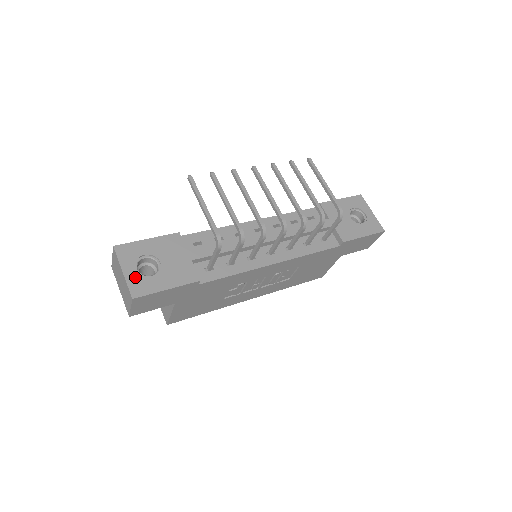
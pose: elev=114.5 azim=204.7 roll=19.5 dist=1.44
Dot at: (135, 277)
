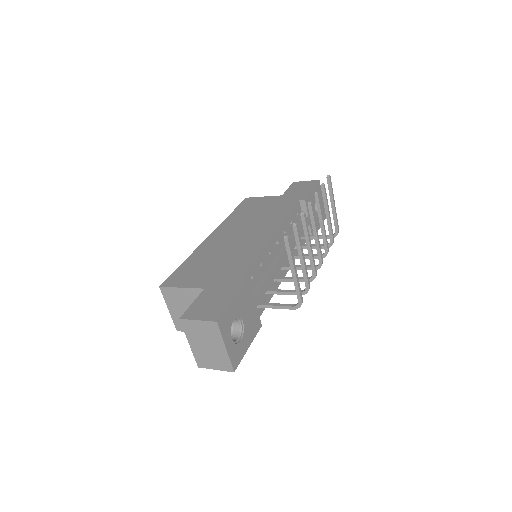
Dot at: (233, 348)
